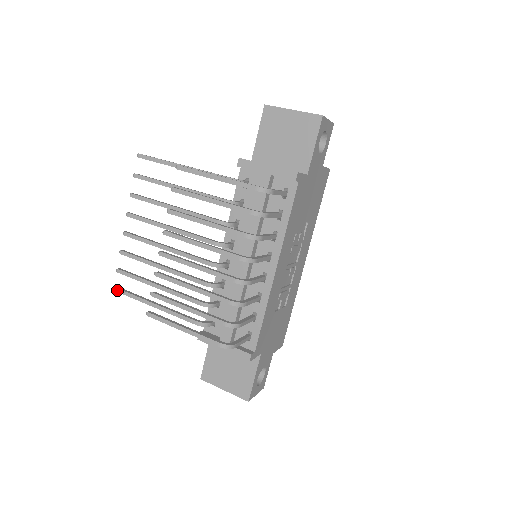
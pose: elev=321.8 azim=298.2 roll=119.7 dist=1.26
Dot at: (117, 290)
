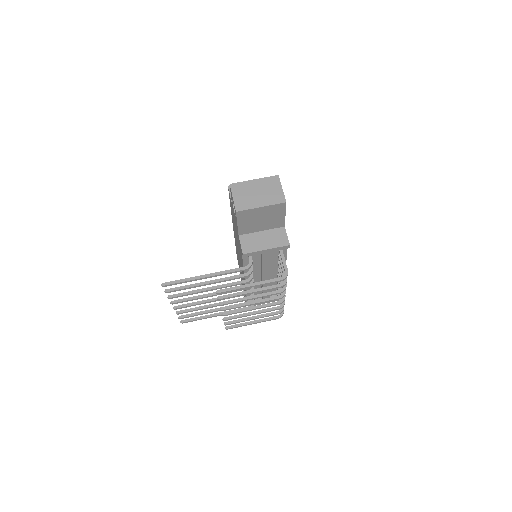
Dot at: occluded
